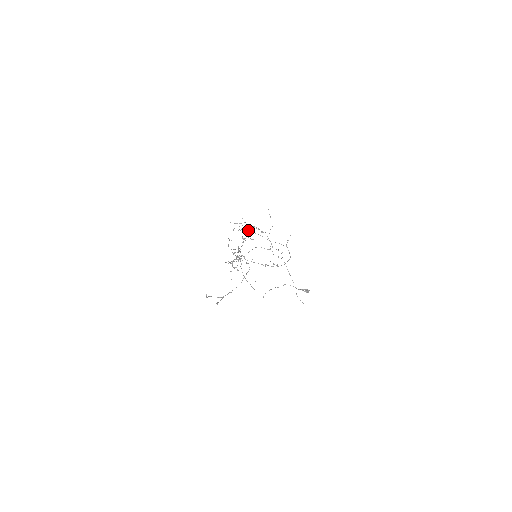
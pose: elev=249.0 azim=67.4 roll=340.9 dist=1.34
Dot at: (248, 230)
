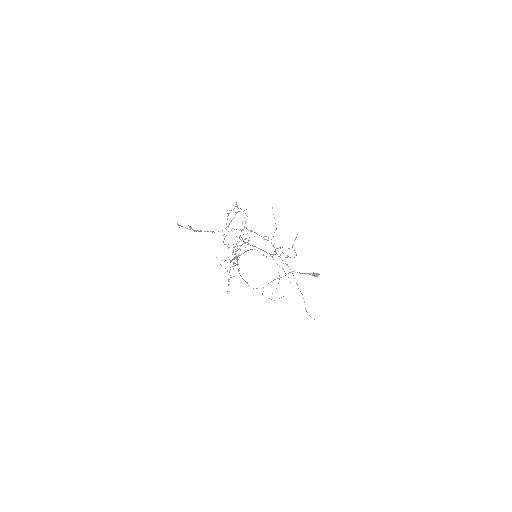
Dot at: (250, 245)
